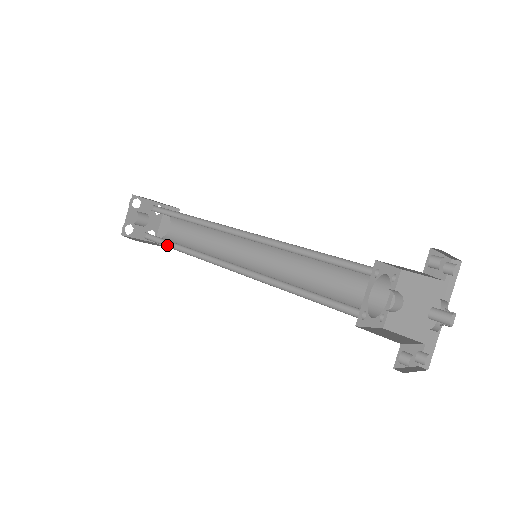
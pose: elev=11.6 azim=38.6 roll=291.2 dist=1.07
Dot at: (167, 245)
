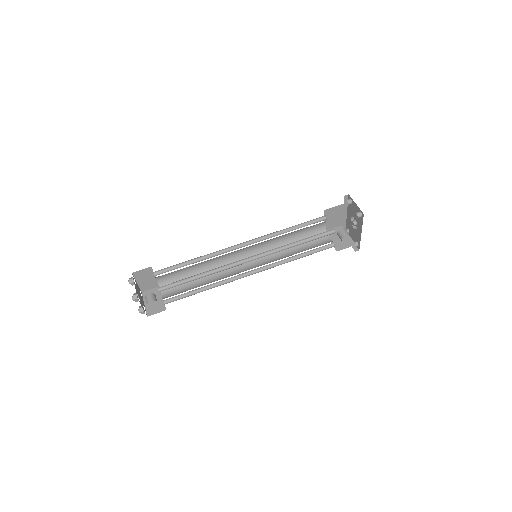
Dot at: (191, 293)
